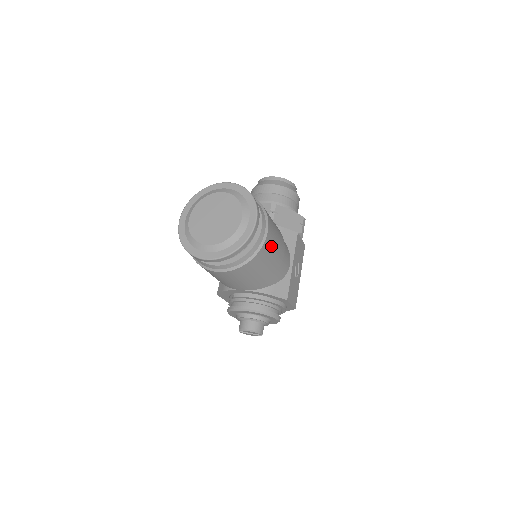
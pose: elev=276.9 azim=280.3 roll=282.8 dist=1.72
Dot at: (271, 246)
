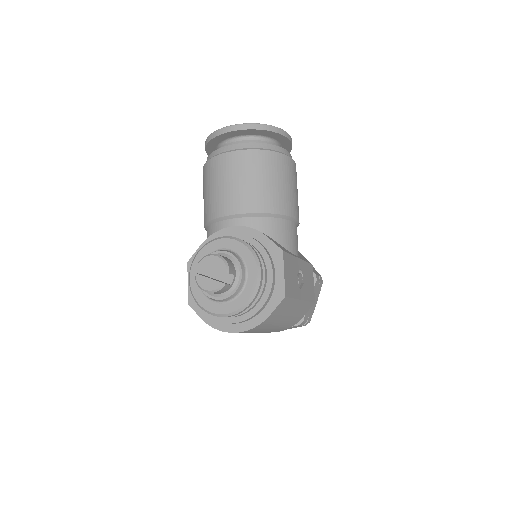
Dot at: (291, 176)
